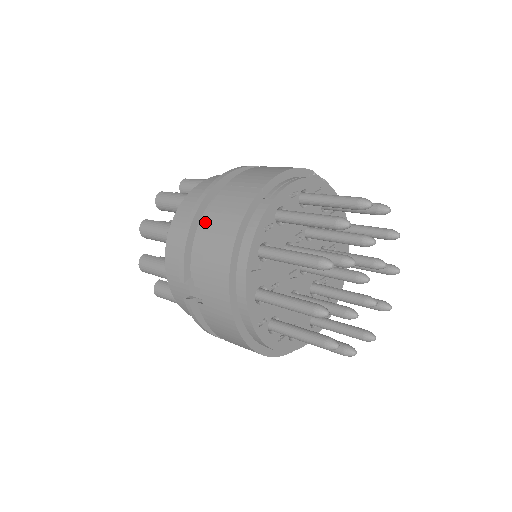
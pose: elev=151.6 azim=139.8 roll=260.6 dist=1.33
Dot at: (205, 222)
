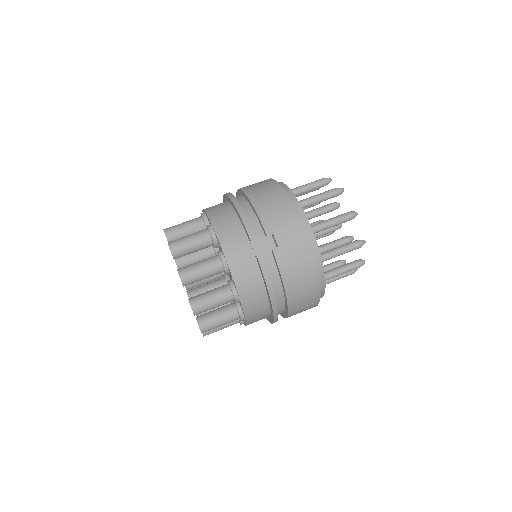
Dot at: (251, 198)
